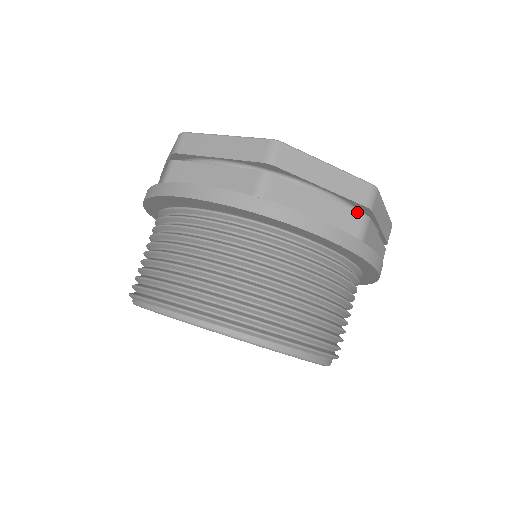
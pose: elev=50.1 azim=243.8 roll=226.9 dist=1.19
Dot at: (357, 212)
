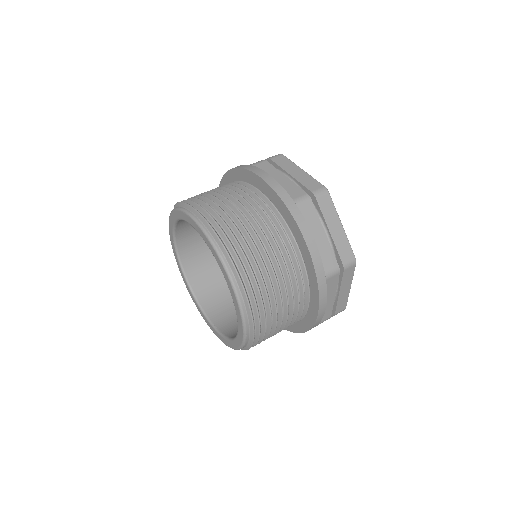
Dot at: (336, 261)
